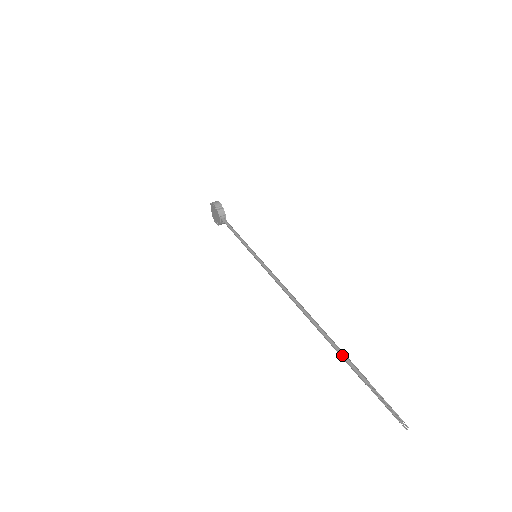
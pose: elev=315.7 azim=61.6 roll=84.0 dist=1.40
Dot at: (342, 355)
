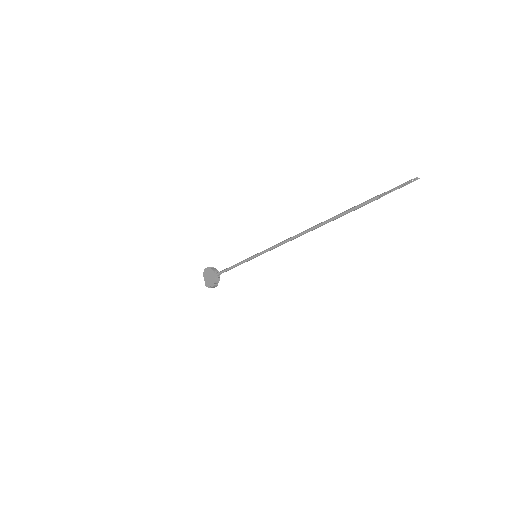
Dot at: (352, 208)
